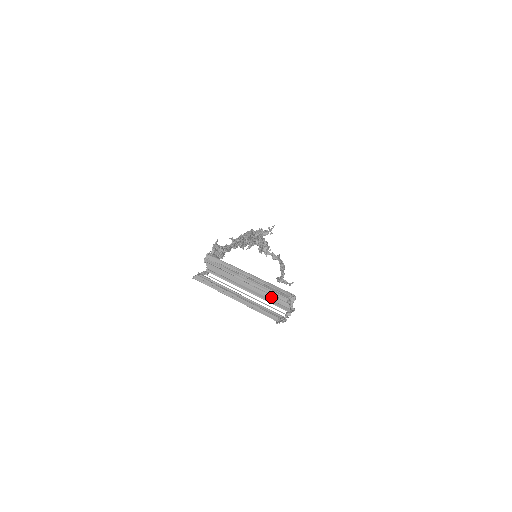
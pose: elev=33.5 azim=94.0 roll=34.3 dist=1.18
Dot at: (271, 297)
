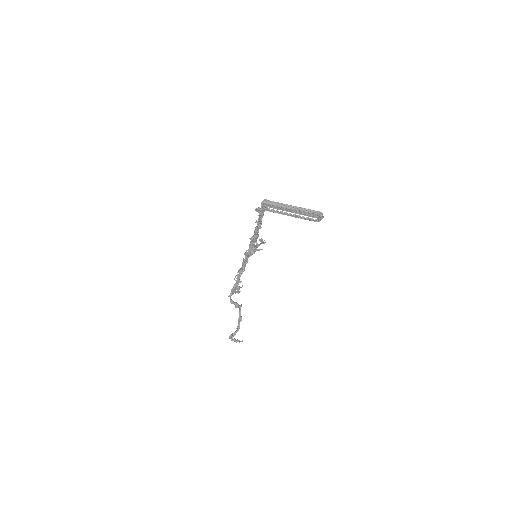
Dot at: (308, 214)
